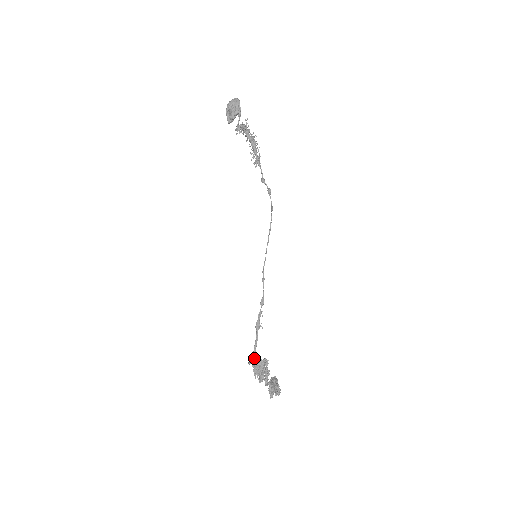
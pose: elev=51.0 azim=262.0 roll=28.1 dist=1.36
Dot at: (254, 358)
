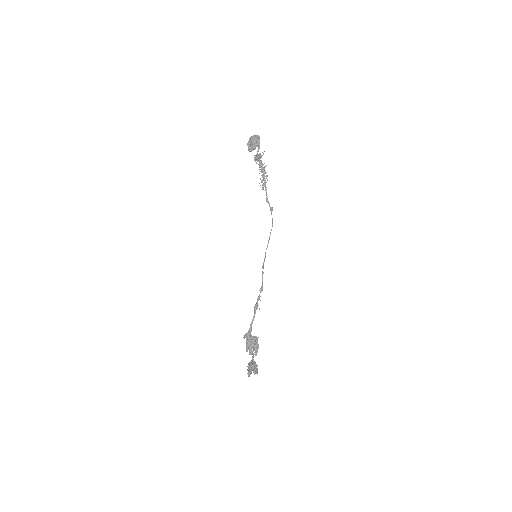
Dot at: (250, 333)
